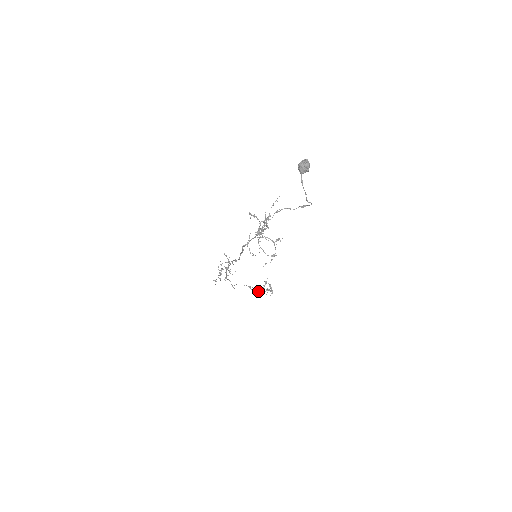
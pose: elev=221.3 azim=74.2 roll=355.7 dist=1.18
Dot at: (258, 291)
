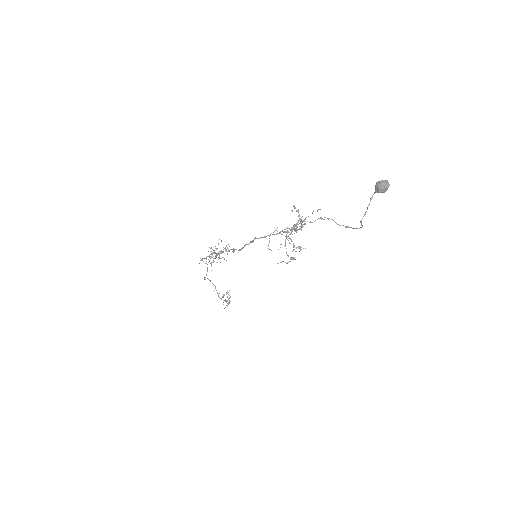
Dot at: occluded
